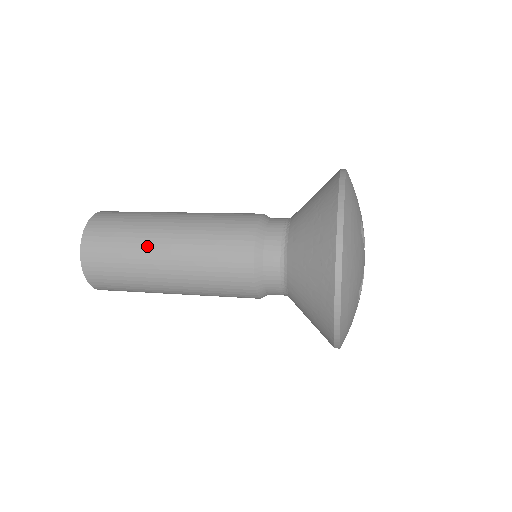
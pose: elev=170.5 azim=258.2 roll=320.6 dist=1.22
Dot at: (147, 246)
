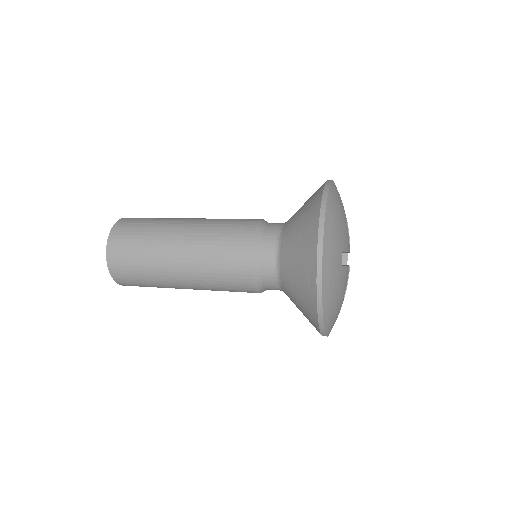
Dot at: (170, 222)
